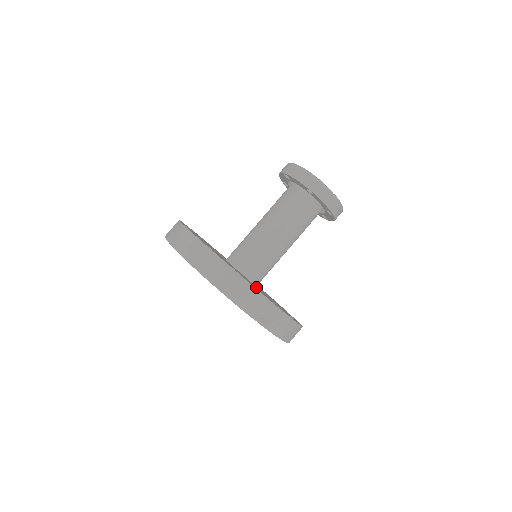
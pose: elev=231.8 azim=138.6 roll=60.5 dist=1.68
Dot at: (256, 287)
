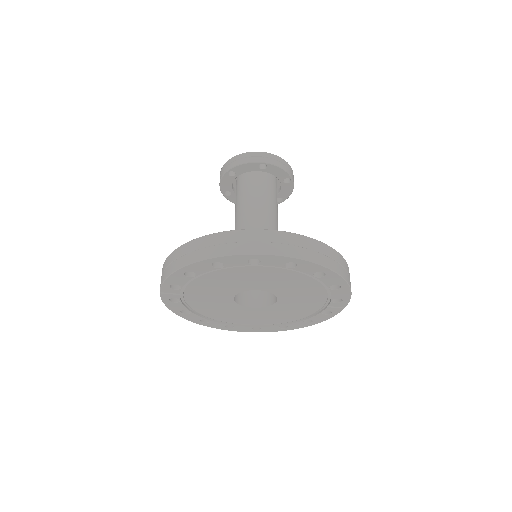
Dot at: occluded
